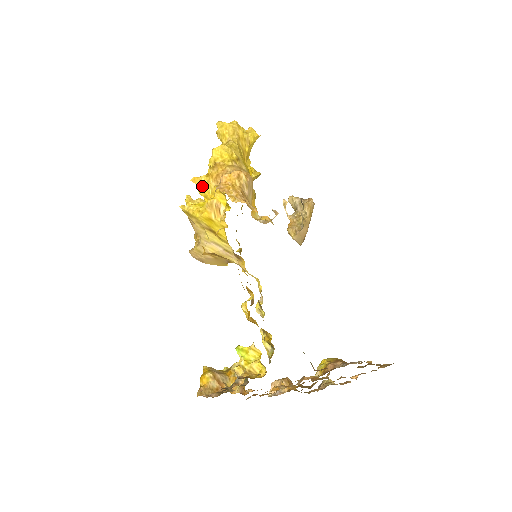
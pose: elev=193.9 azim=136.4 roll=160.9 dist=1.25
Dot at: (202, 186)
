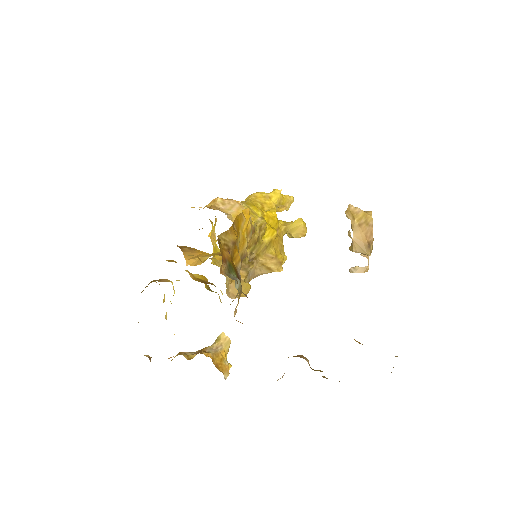
Dot at: occluded
